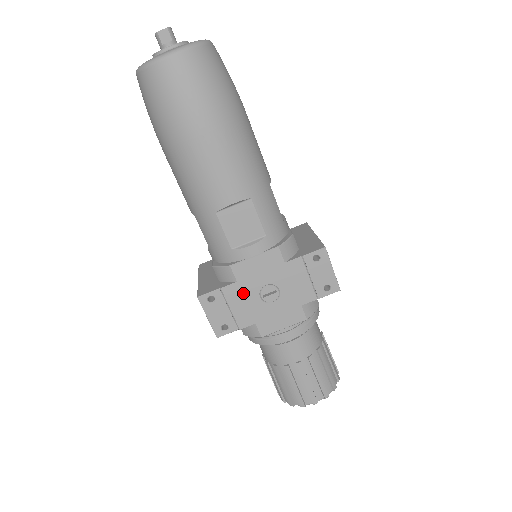
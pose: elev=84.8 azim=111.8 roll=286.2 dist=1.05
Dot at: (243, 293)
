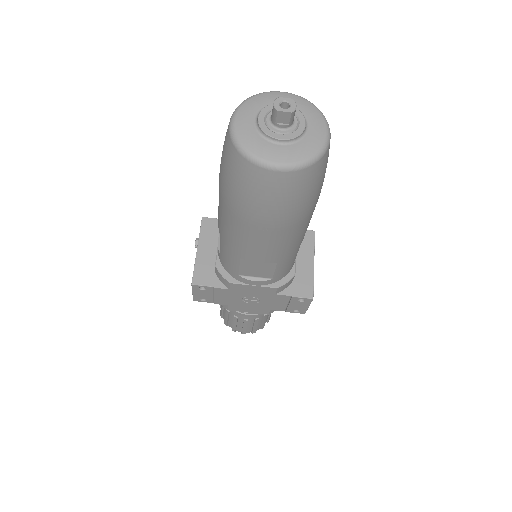
Dot at: (230, 294)
